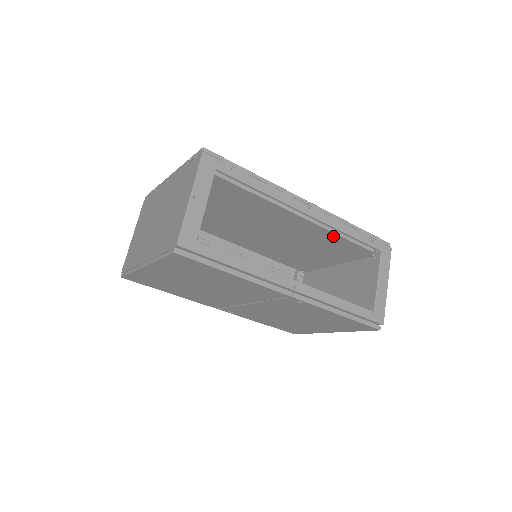
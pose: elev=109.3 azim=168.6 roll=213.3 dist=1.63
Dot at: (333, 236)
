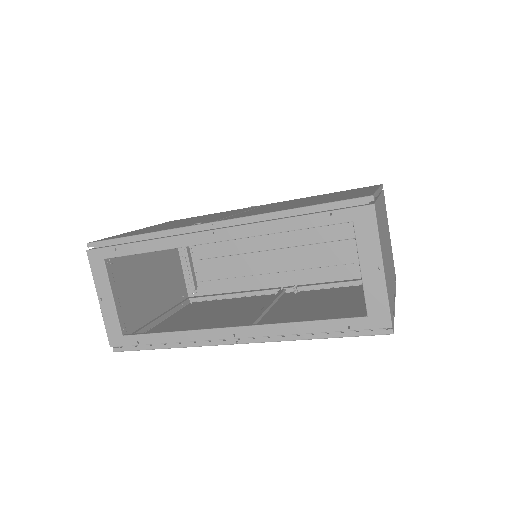
Dot at: occluded
